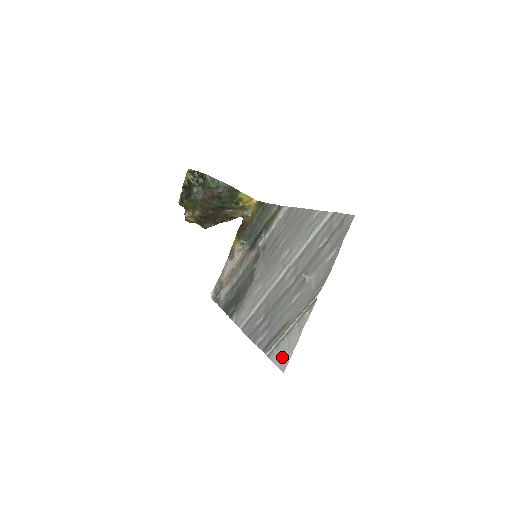
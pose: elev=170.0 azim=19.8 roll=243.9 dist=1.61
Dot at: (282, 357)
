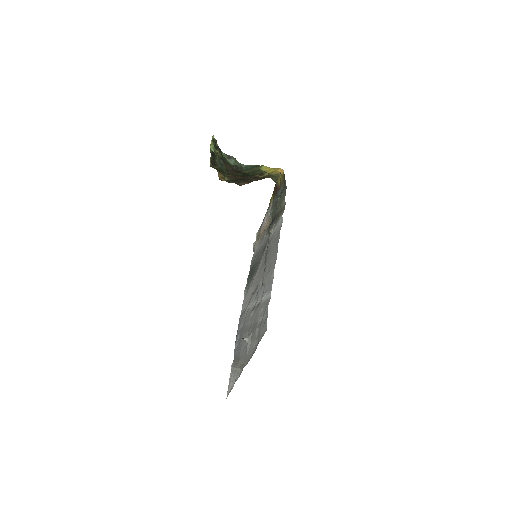
Dot at: (229, 385)
